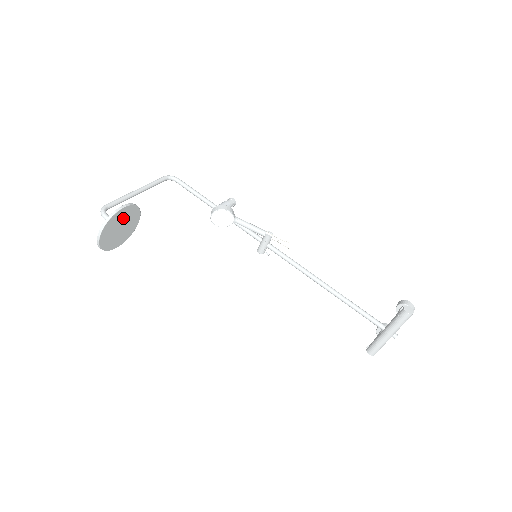
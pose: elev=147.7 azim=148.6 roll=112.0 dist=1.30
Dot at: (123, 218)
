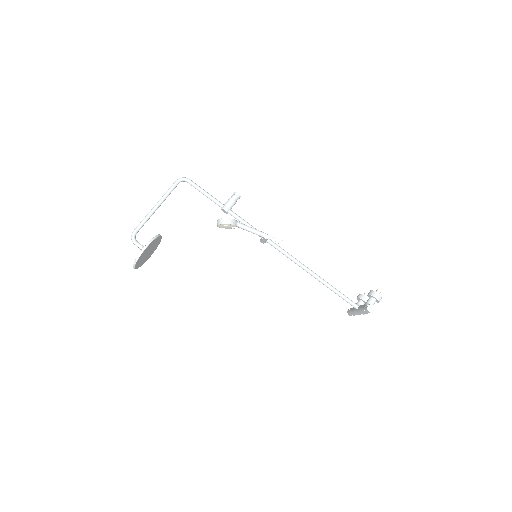
Dot at: (148, 249)
